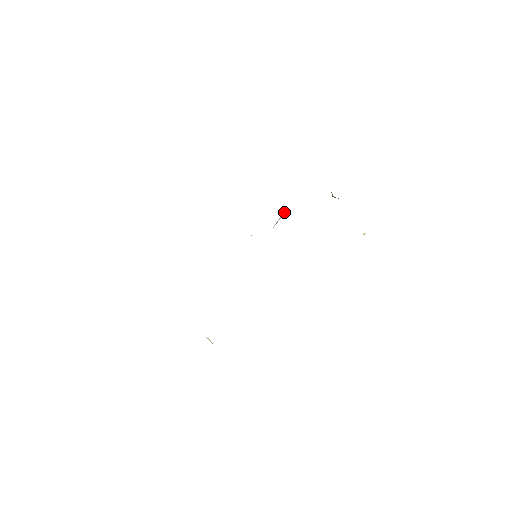
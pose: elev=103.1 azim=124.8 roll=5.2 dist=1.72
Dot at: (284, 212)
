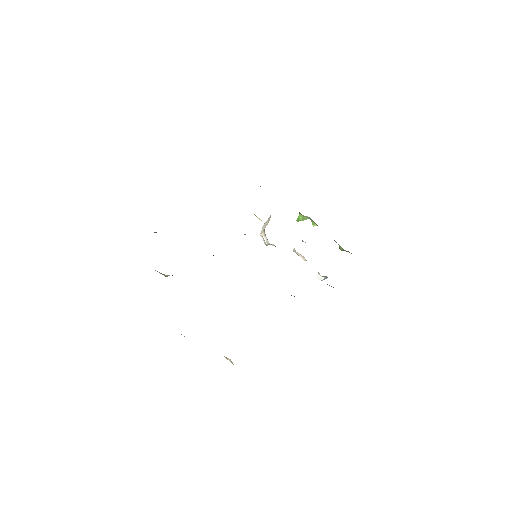
Dot at: (266, 222)
